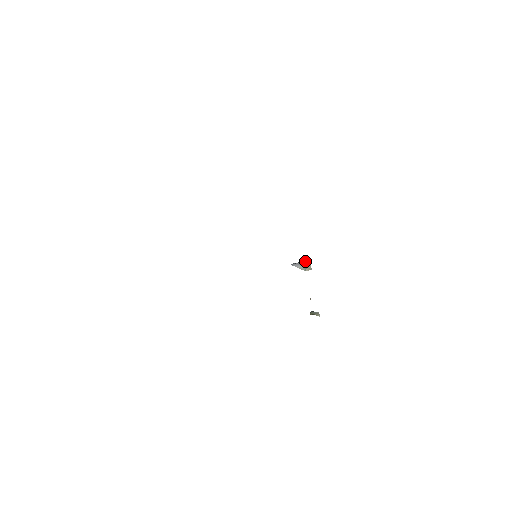
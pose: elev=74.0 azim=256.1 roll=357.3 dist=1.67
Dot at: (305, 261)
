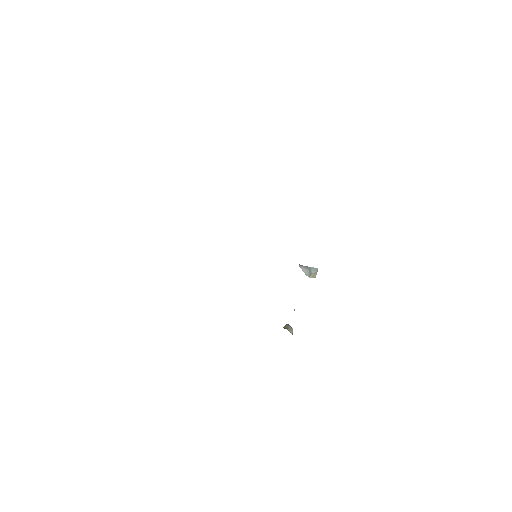
Dot at: (313, 268)
